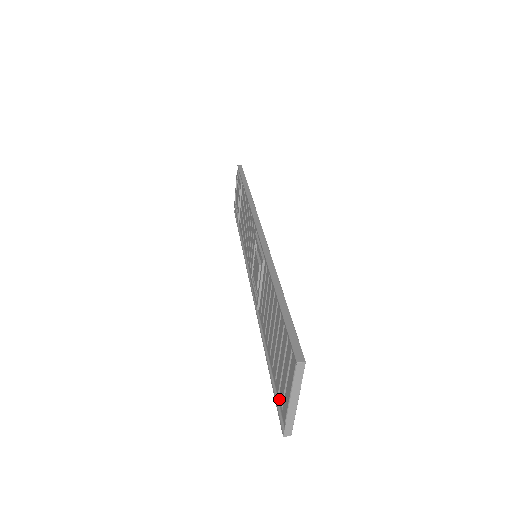
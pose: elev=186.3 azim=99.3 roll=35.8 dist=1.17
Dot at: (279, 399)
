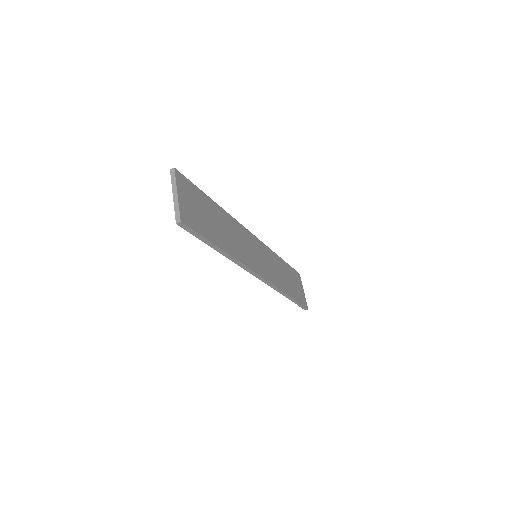
Dot at: occluded
